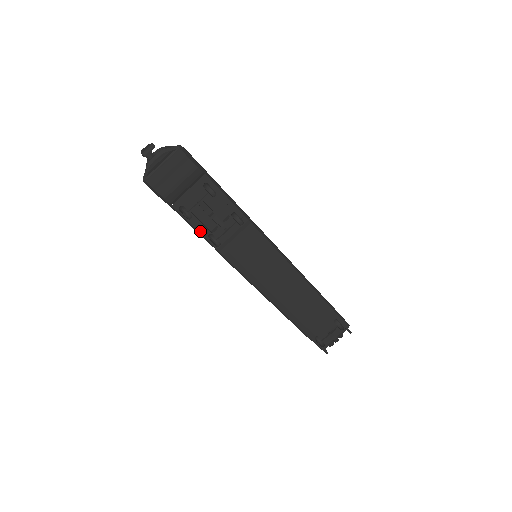
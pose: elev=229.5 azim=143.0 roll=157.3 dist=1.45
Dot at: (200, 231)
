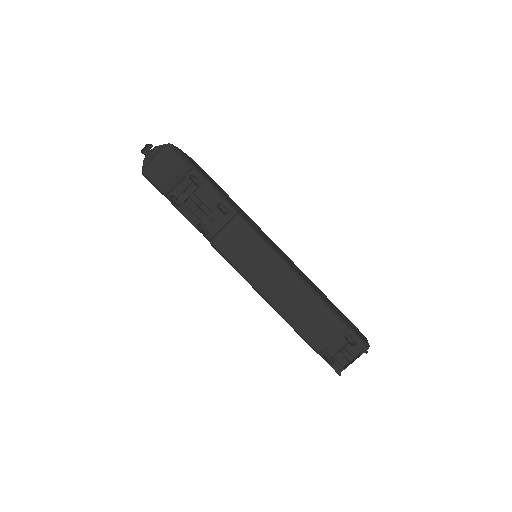
Dot at: (189, 219)
